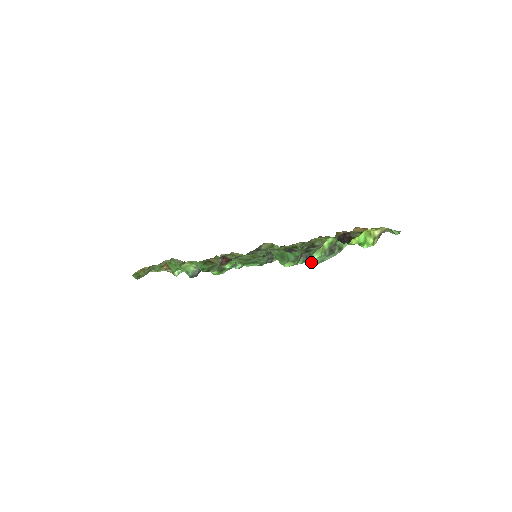
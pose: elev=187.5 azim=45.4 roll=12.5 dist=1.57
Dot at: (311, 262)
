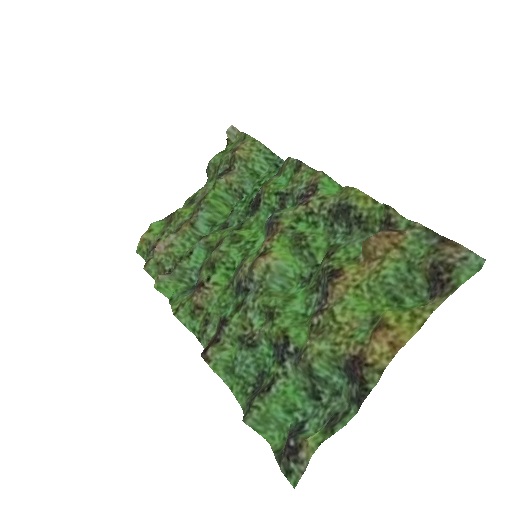
Dot at: (310, 413)
